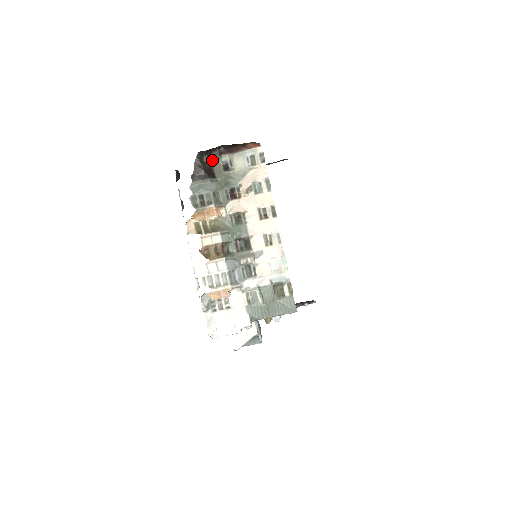
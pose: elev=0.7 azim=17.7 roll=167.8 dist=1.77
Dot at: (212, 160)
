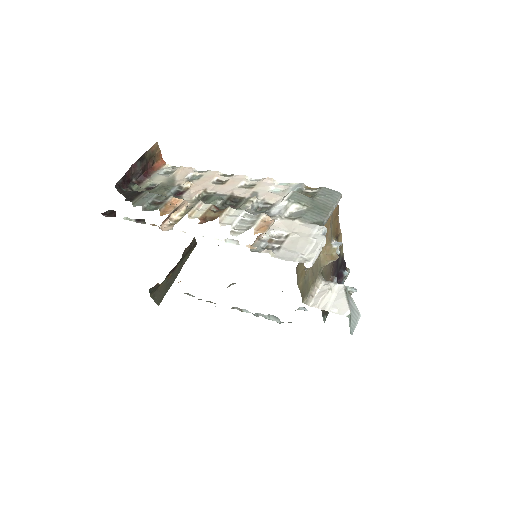
Dot at: occluded
